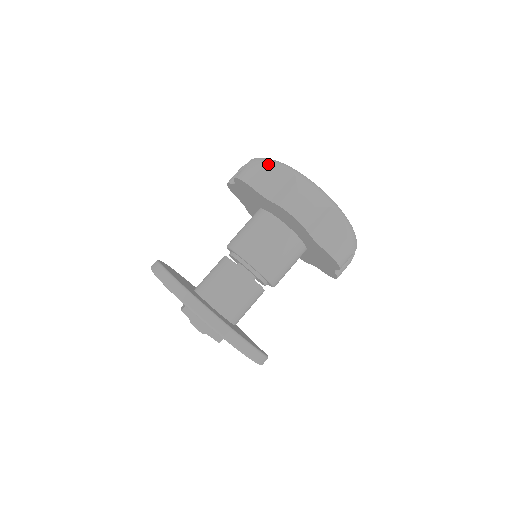
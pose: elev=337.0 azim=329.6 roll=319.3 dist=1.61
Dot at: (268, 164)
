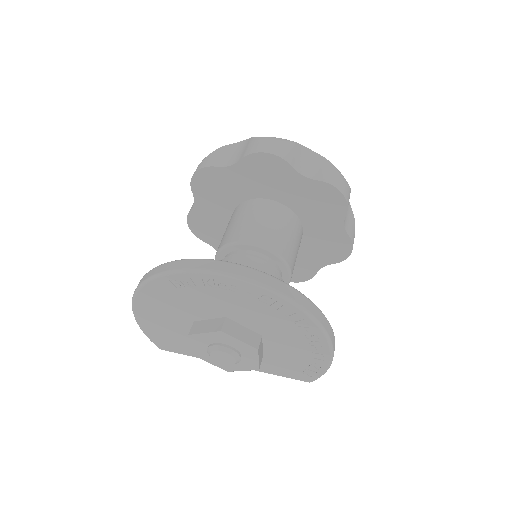
Dot at: occluded
